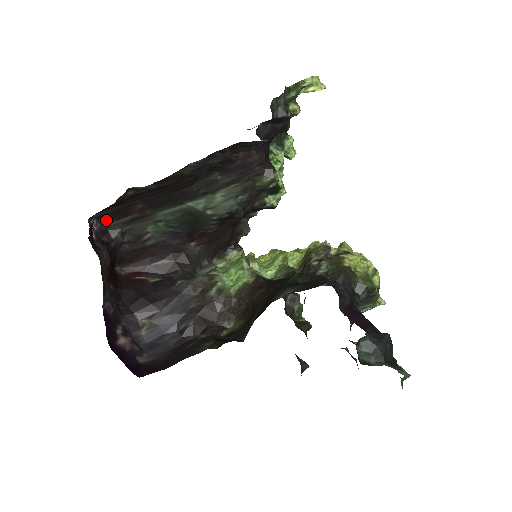
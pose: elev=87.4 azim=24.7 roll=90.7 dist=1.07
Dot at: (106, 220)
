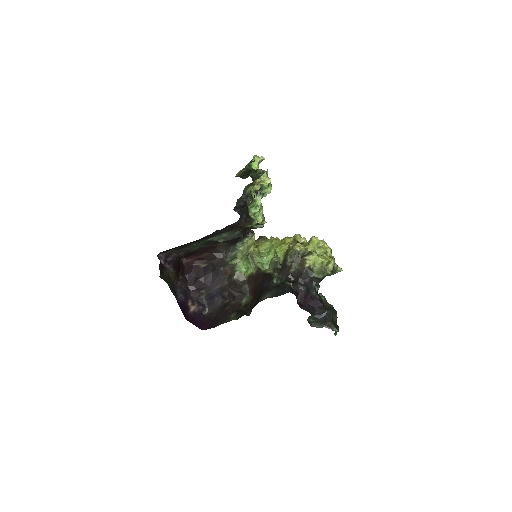
Dot at: (167, 251)
